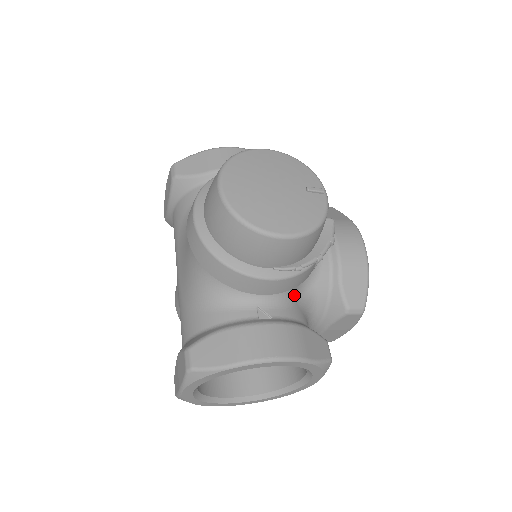
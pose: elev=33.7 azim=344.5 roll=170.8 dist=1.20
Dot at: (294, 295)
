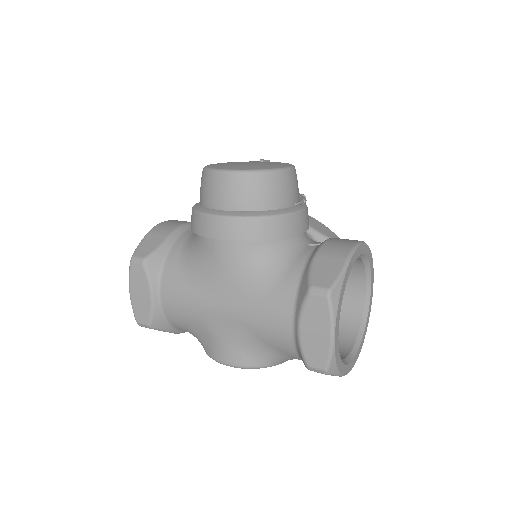
Dot at: occluded
